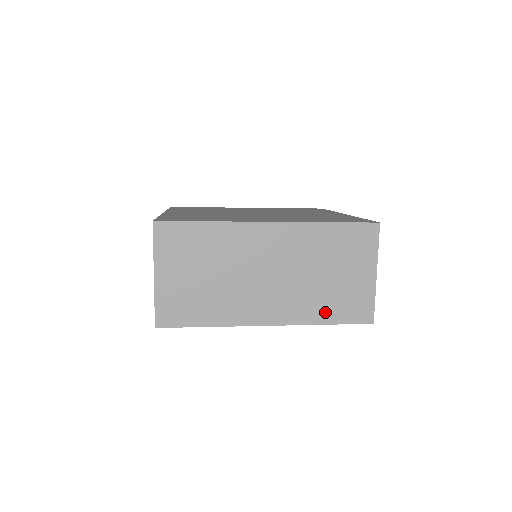
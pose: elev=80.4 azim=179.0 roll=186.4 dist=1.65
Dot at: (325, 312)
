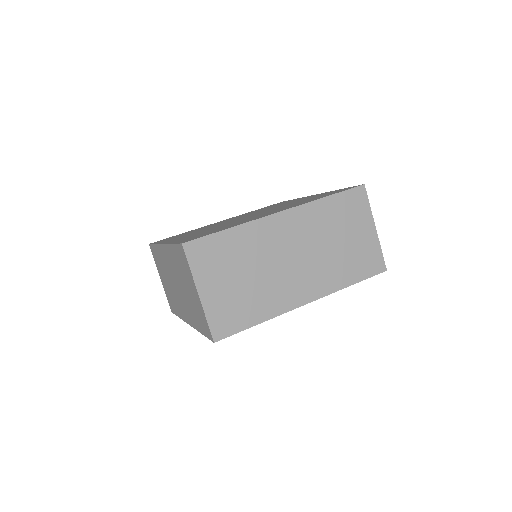
Dot at: (348, 274)
